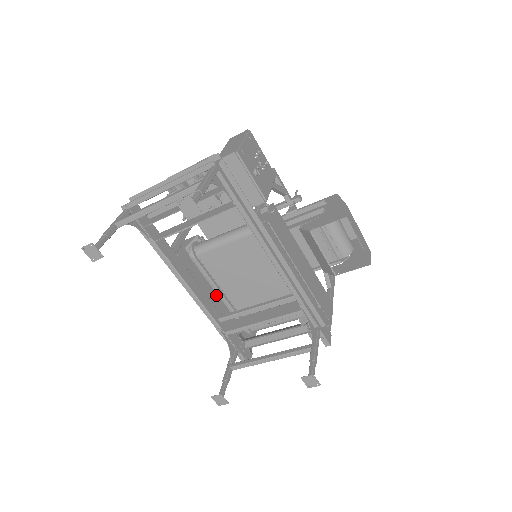
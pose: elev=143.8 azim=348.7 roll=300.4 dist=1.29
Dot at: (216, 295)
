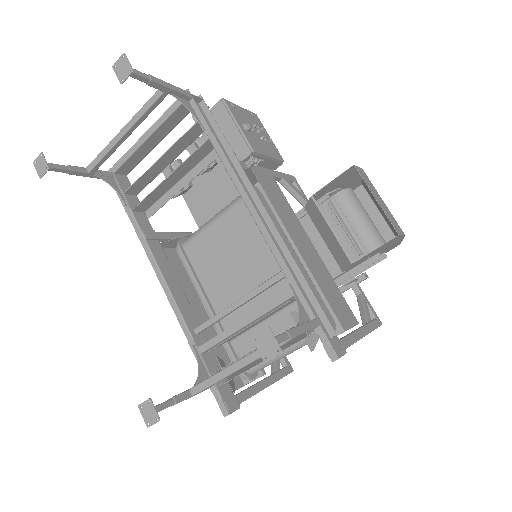
Dot at: occluded
